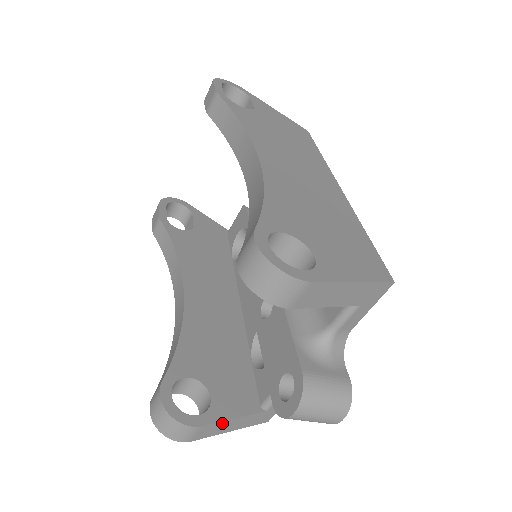
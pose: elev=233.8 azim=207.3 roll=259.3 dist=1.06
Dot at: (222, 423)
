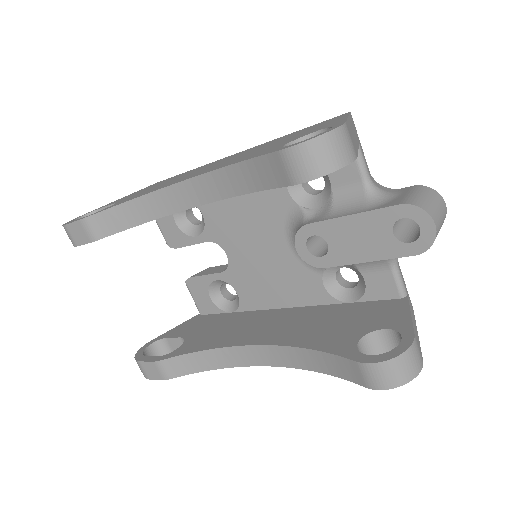
Dot at: (413, 325)
